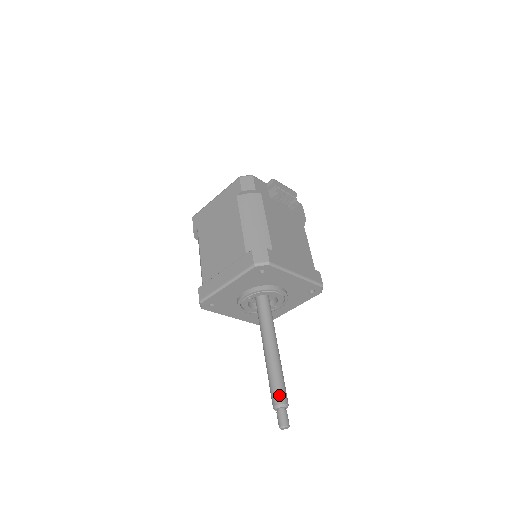
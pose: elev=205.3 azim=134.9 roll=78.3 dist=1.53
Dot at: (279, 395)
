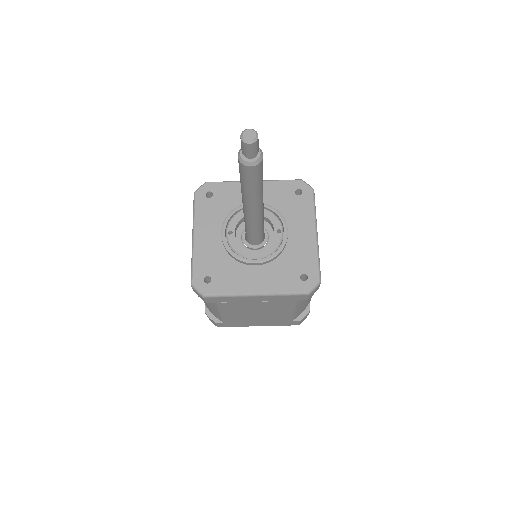
Dot at: occluded
